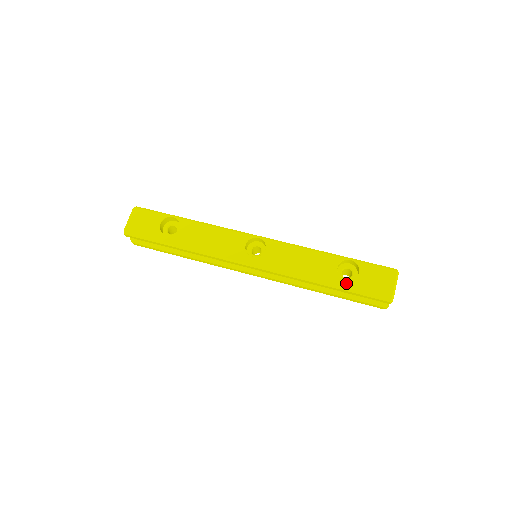
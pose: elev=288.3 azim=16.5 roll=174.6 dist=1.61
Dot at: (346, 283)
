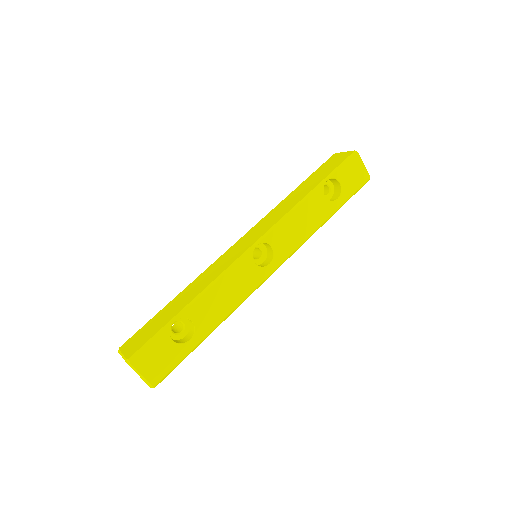
Dot at: (340, 201)
